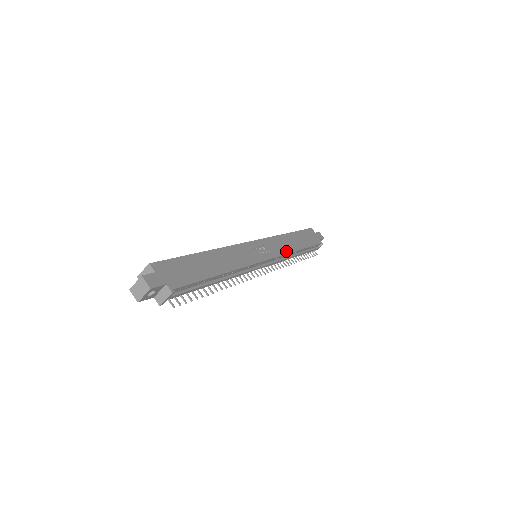
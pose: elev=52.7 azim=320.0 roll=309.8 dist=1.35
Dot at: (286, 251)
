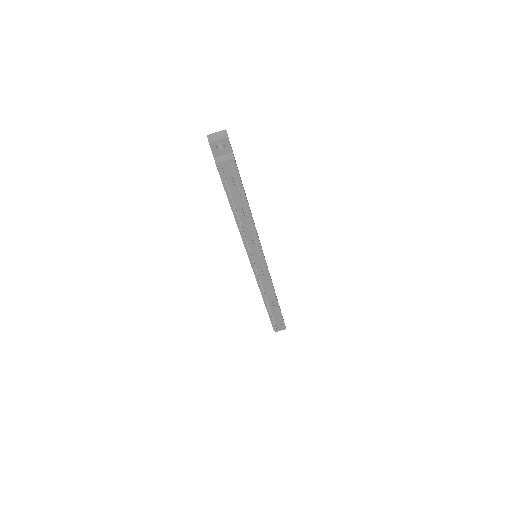
Dot at: occluded
